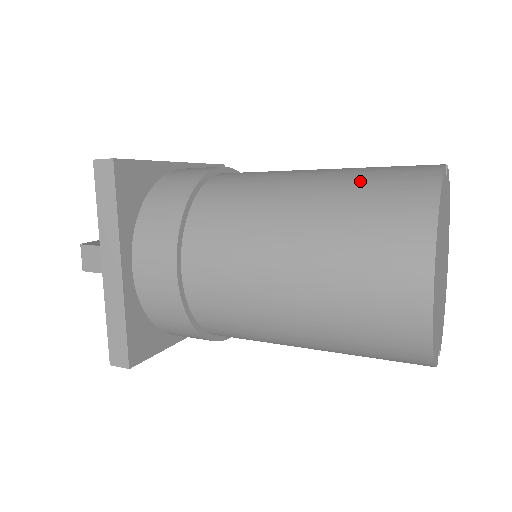
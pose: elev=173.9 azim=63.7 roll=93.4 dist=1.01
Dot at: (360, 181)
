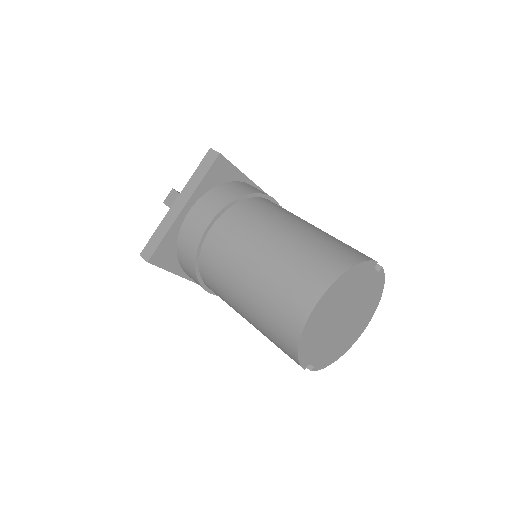
Dot at: (327, 240)
